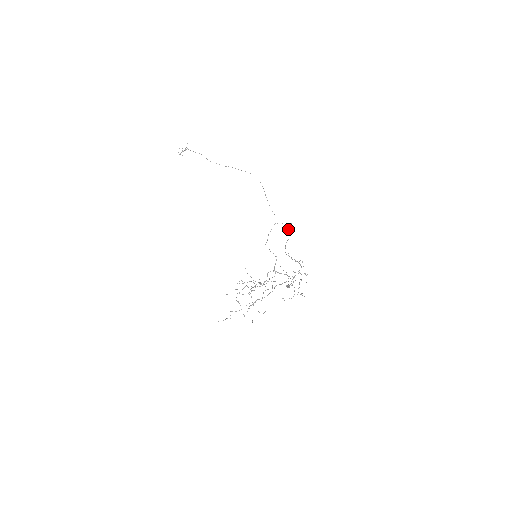
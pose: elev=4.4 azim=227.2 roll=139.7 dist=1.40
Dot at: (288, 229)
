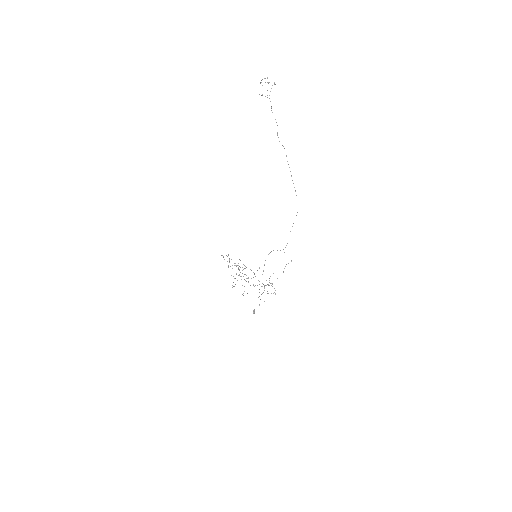
Dot at: occluded
